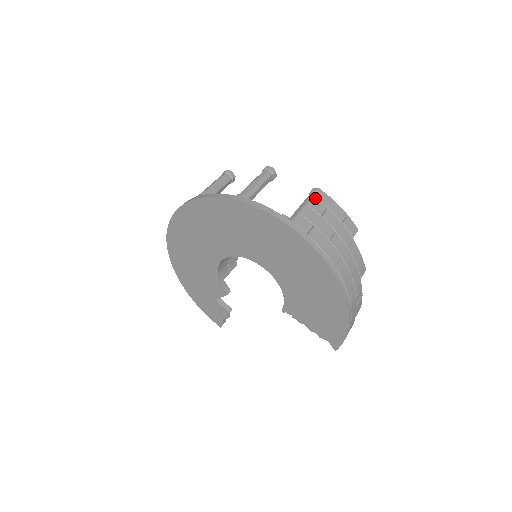
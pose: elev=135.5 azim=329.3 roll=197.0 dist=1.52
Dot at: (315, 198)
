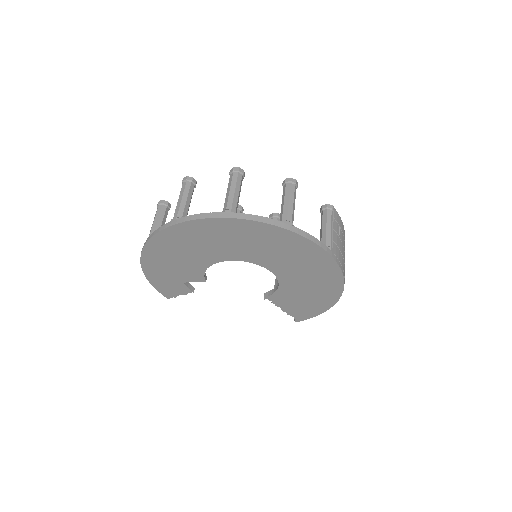
Dot at: (333, 218)
